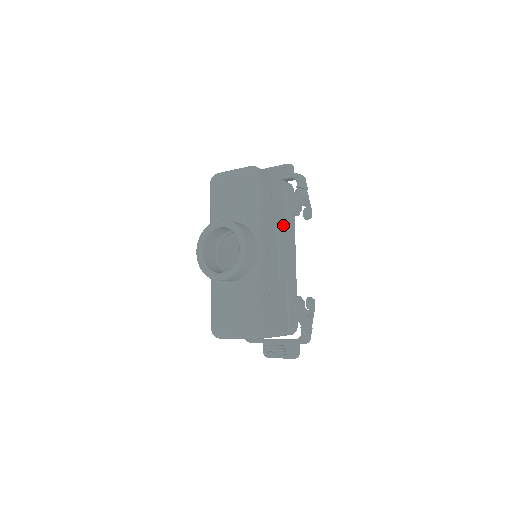
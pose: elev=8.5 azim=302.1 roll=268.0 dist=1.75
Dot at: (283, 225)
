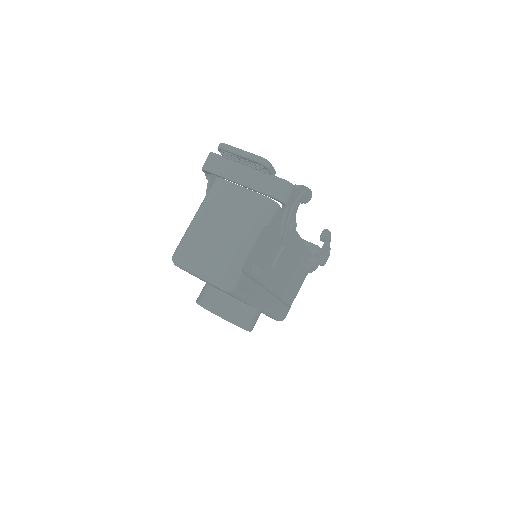
Dot at: (278, 249)
